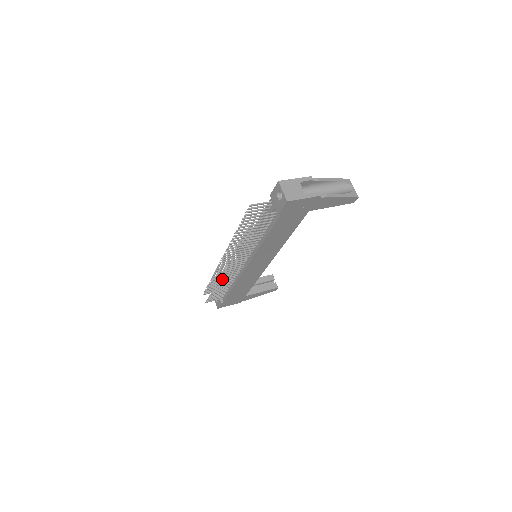
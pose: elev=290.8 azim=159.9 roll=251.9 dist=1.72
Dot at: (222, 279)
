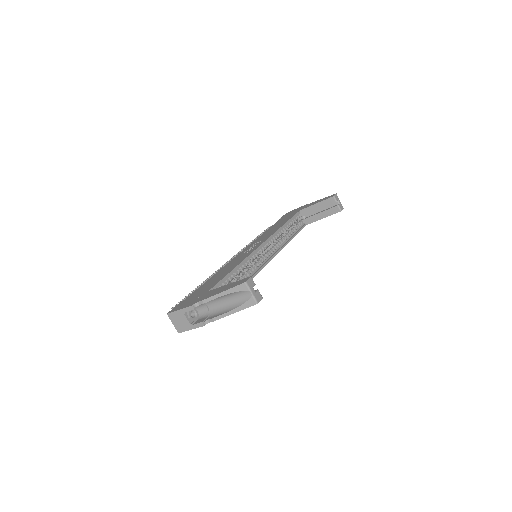
Dot at: occluded
